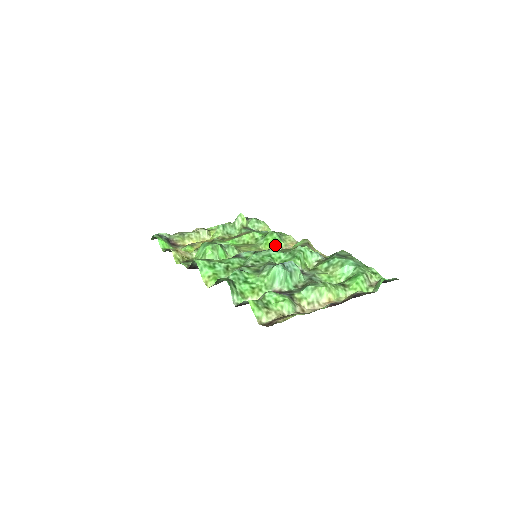
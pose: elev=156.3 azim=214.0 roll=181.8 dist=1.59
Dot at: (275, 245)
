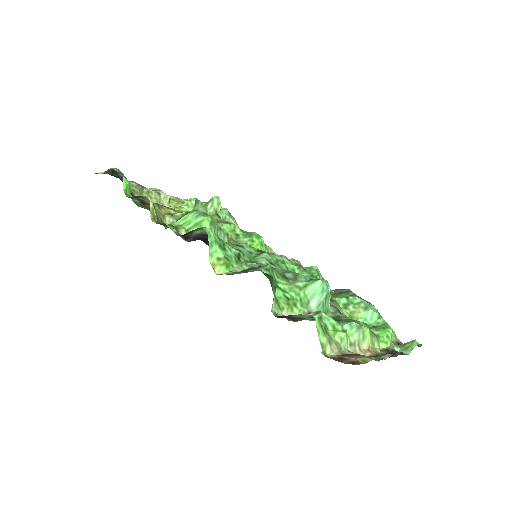
Dot at: occluded
